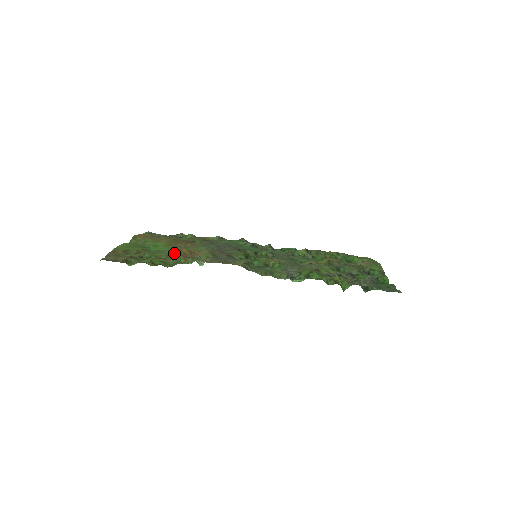
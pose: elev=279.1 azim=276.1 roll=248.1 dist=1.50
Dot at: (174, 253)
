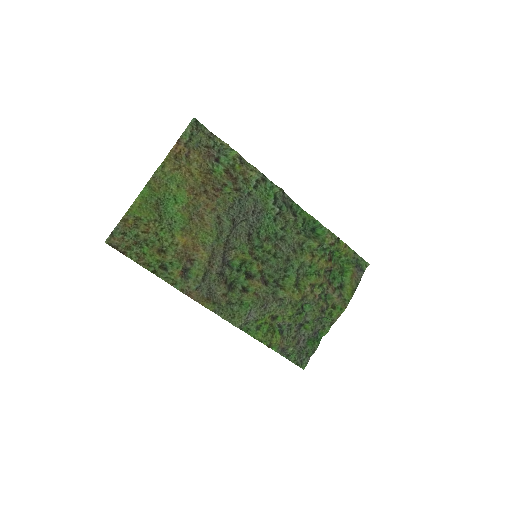
Dot at: (179, 242)
